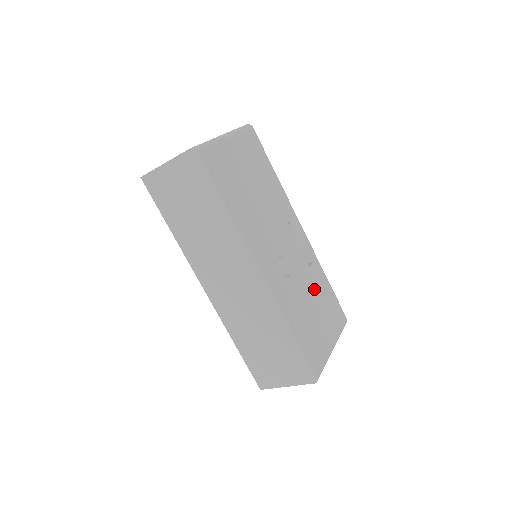
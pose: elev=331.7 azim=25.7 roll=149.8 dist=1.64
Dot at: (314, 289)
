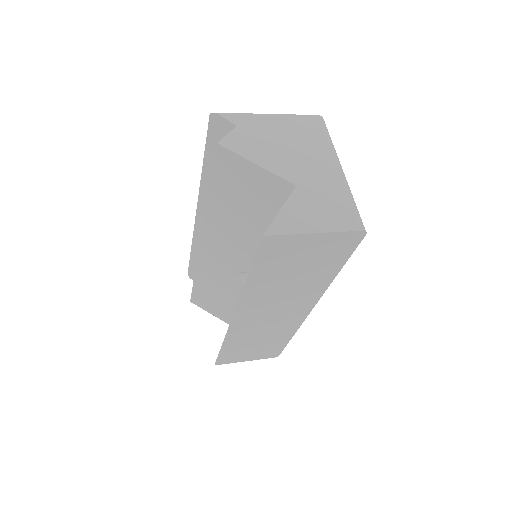
Dot at: occluded
